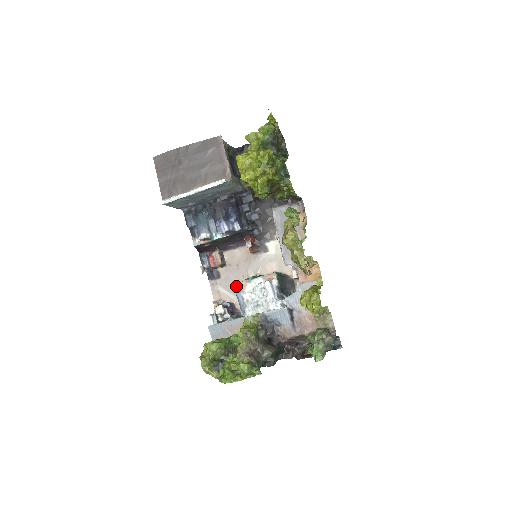
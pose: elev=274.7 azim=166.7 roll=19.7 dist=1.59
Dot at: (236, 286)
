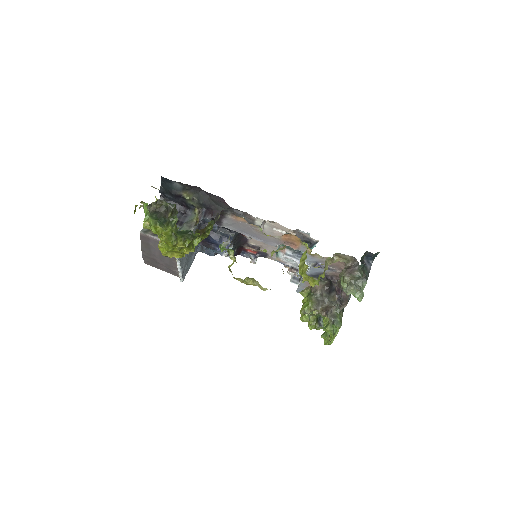
Dot at: occluded
